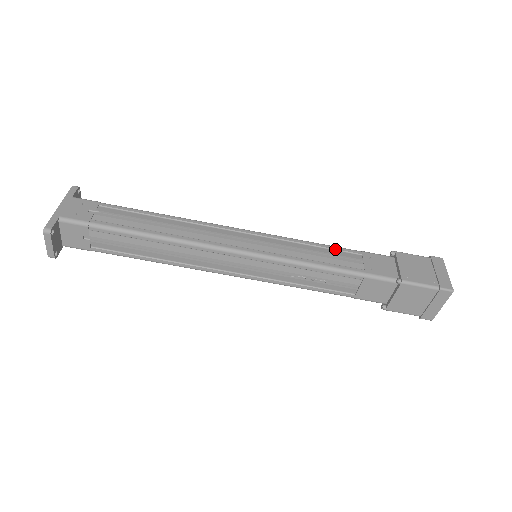
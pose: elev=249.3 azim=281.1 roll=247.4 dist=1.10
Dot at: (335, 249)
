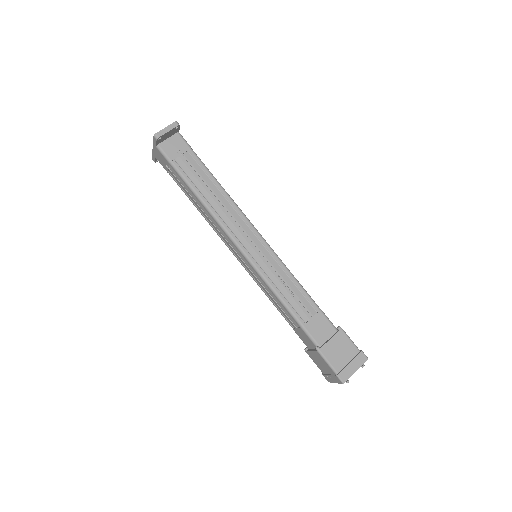
Dot at: occluded
